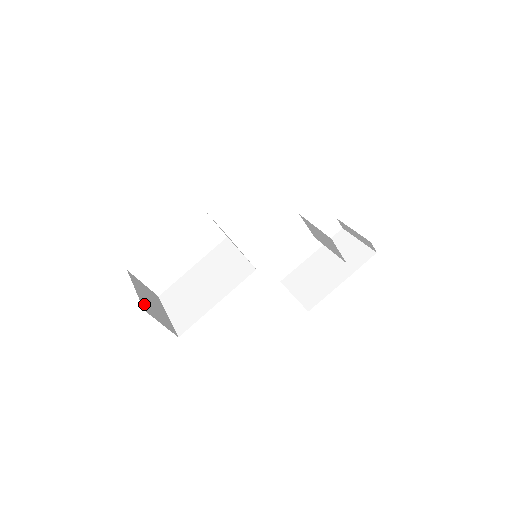
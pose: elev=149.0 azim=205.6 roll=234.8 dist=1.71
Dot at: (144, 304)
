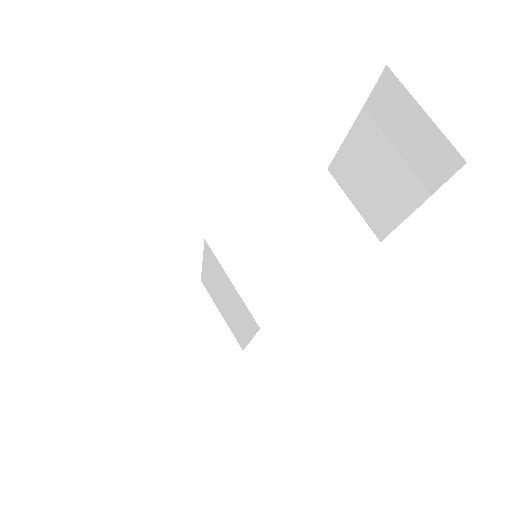
Dot at: (189, 363)
